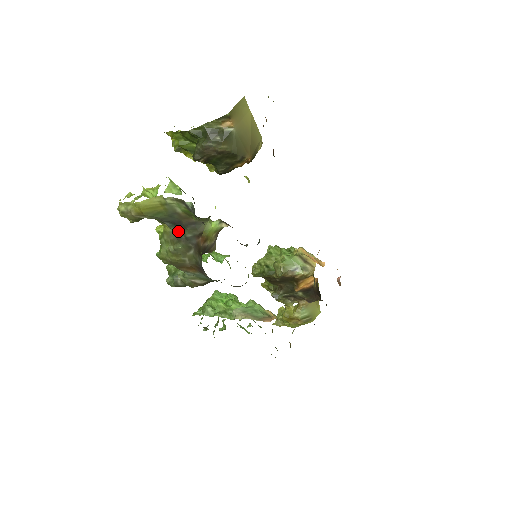
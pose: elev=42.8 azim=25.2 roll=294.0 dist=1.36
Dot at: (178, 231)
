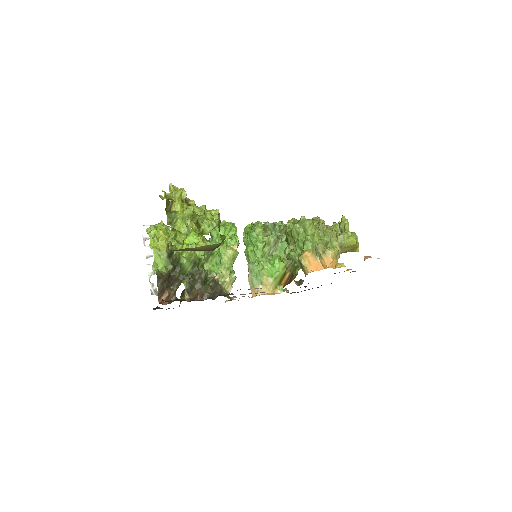
Dot at: occluded
